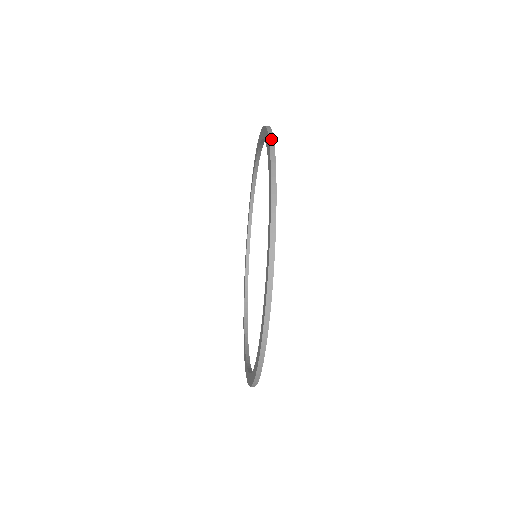
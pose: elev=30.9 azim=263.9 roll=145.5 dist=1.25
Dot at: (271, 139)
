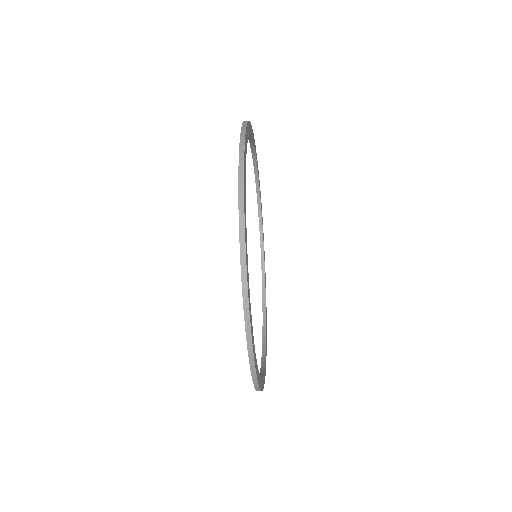
Dot at: occluded
